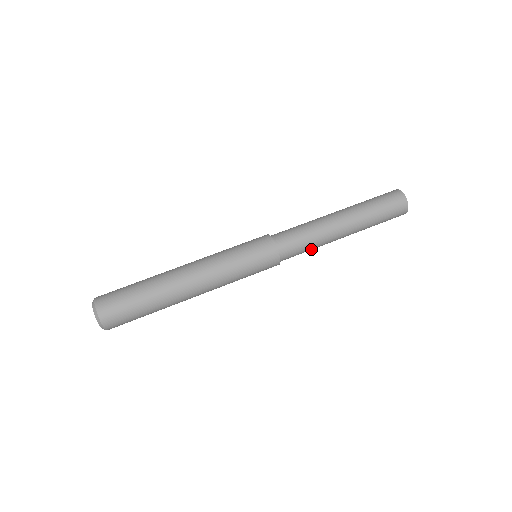
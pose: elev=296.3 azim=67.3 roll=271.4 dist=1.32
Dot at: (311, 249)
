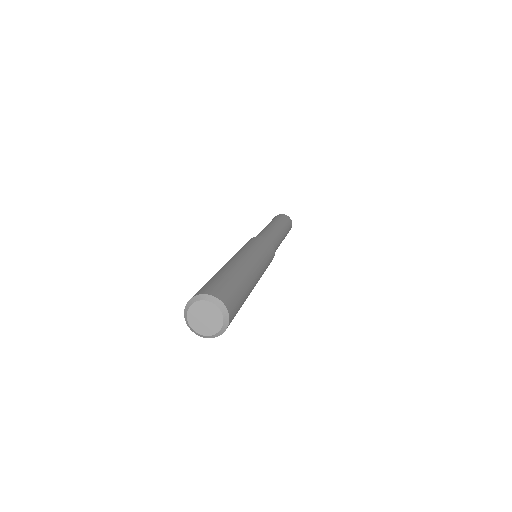
Dot at: (277, 247)
